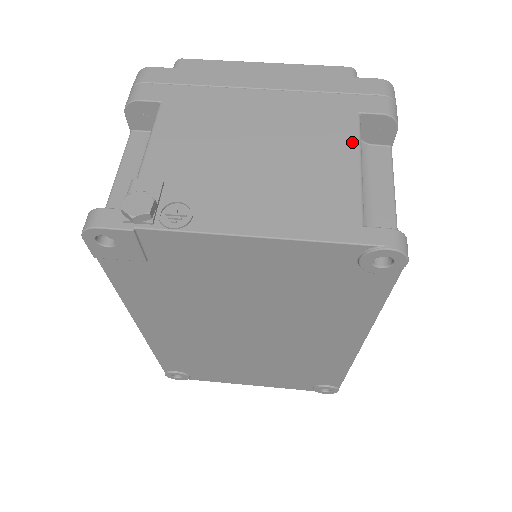
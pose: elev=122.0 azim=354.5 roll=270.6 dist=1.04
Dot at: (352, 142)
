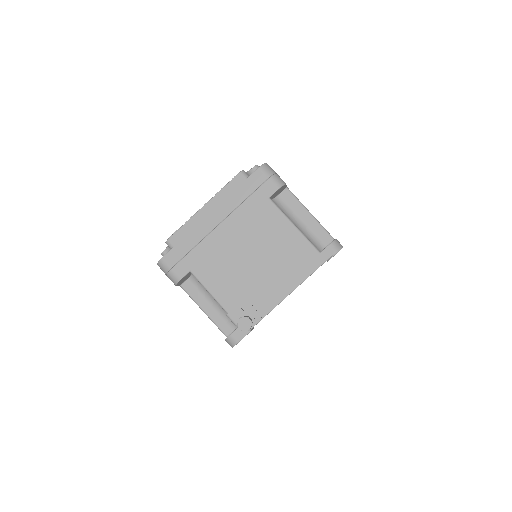
Dot at: (281, 217)
